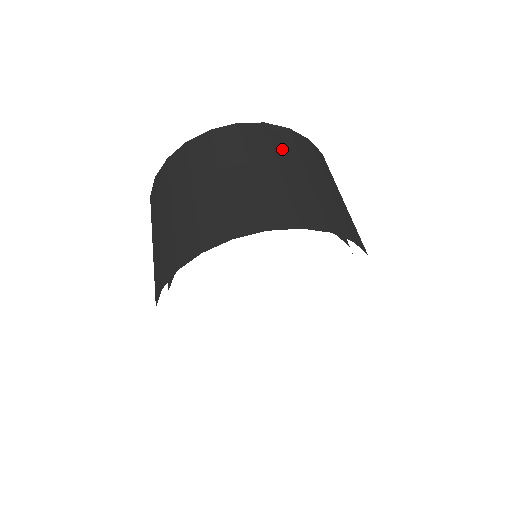
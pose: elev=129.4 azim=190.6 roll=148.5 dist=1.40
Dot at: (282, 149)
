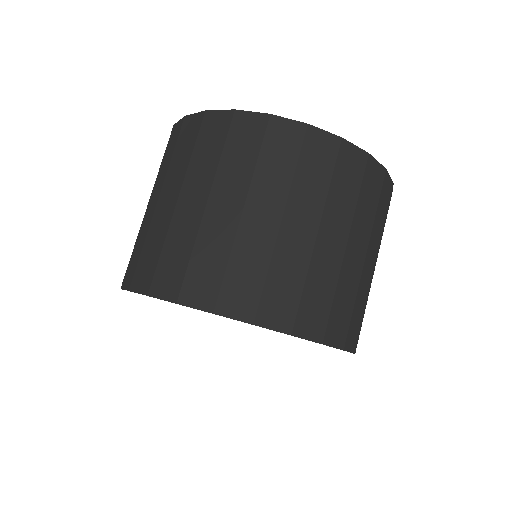
Dot at: (306, 181)
